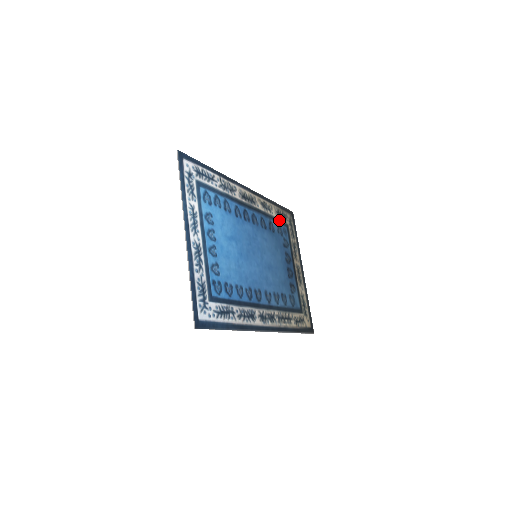
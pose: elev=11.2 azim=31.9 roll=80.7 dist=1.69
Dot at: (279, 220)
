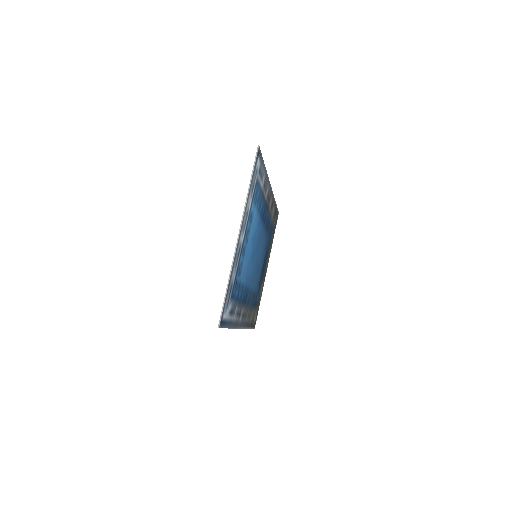
Dot at: (272, 220)
